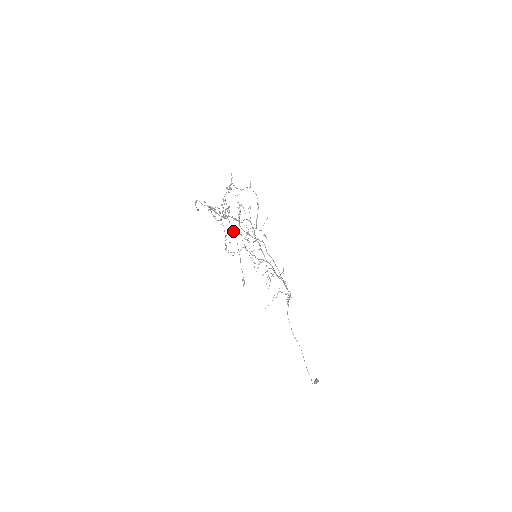
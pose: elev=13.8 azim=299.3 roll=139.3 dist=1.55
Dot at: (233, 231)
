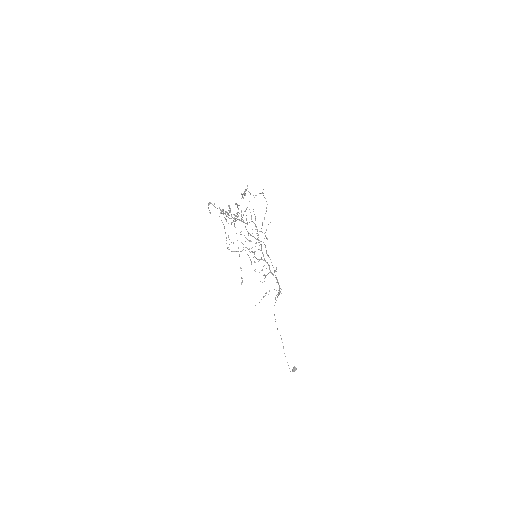
Dot at: occluded
